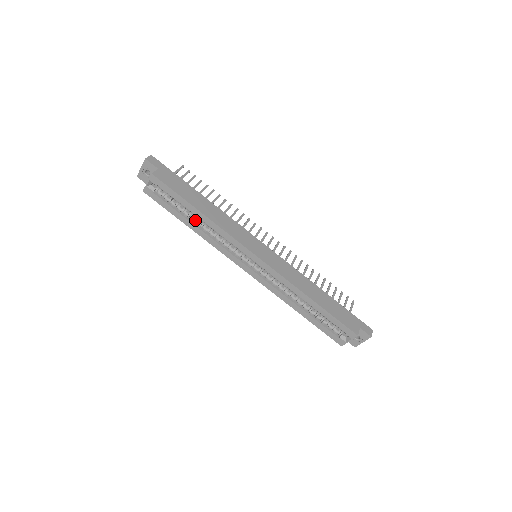
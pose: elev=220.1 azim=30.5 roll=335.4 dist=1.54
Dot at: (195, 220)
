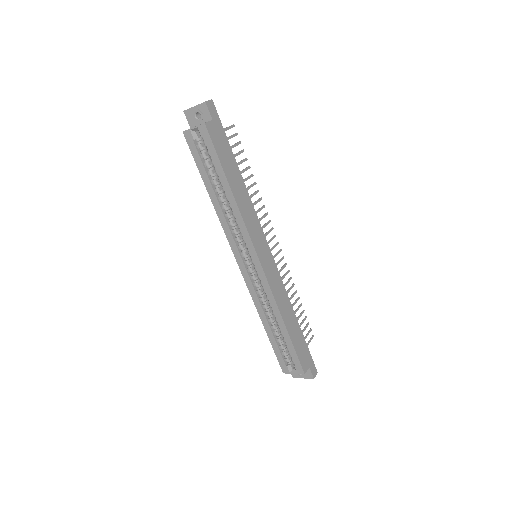
Dot at: (219, 192)
